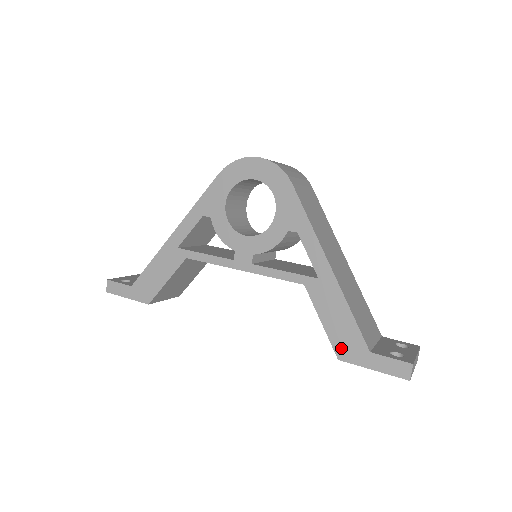
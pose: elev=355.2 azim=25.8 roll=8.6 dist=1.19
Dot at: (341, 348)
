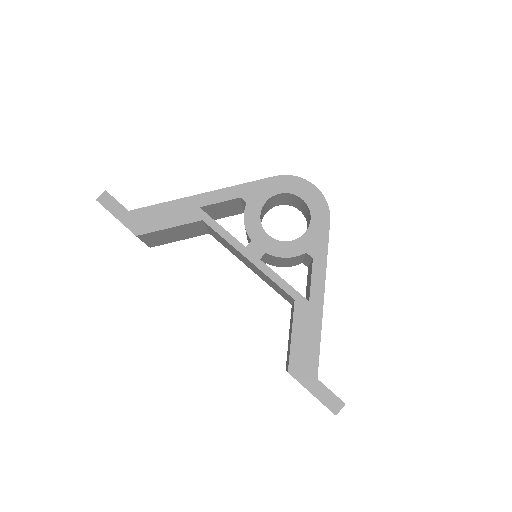
Dot at: (296, 364)
